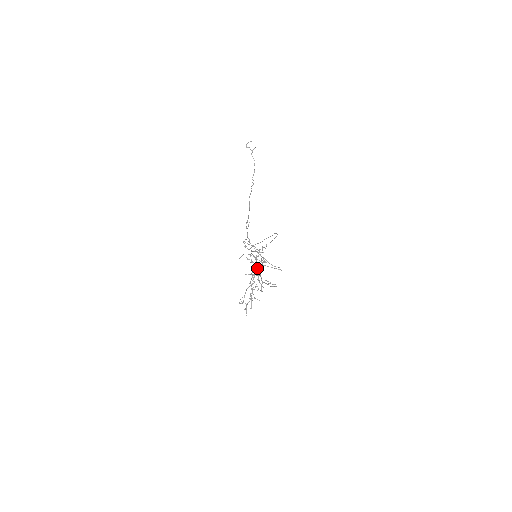
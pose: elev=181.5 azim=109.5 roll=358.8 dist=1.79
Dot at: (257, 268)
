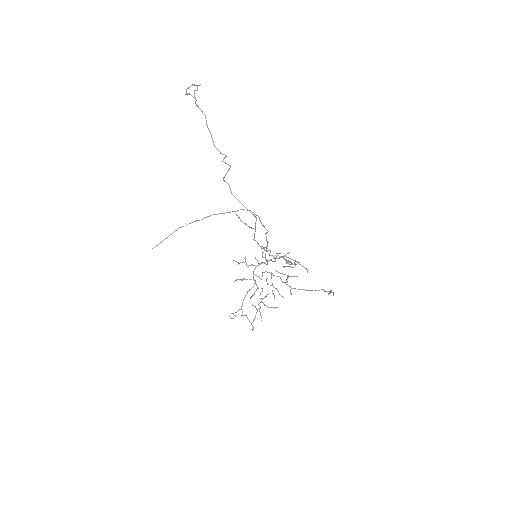
Dot at: (270, 273)
